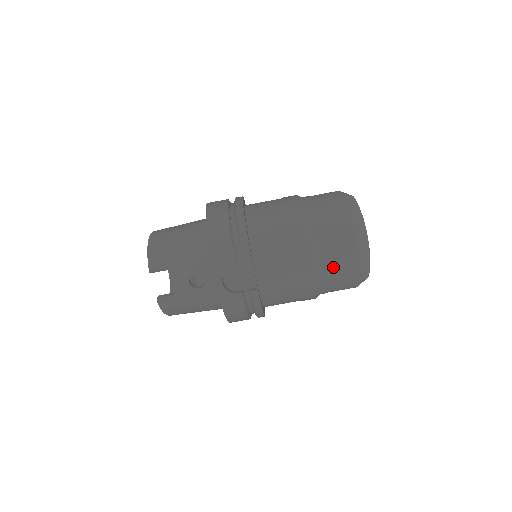
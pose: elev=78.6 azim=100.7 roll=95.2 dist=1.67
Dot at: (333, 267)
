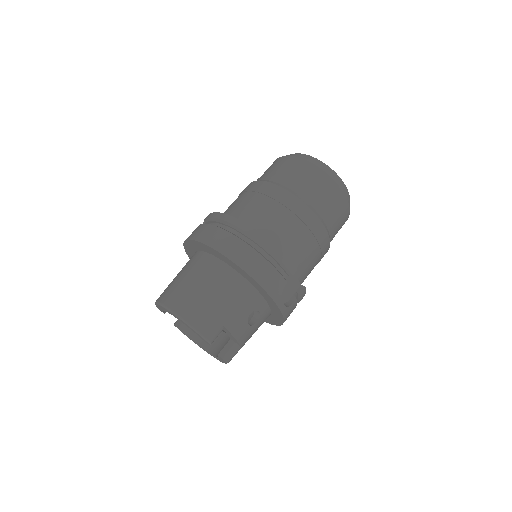
Dot at: (336, 227)
